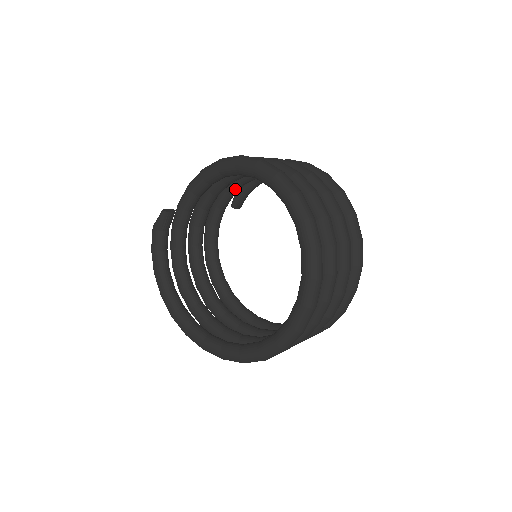
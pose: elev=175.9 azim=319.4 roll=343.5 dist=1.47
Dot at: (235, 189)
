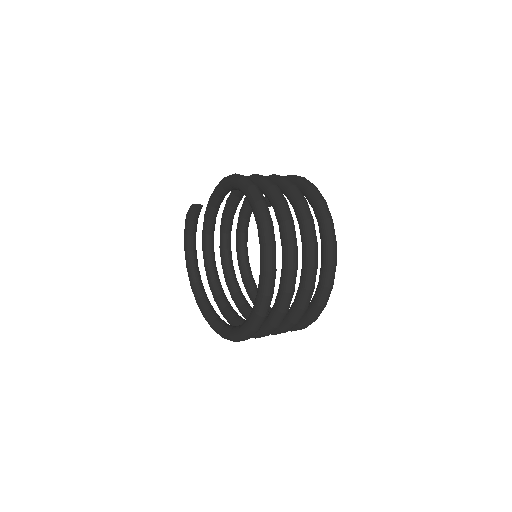
Dot at: occluded
